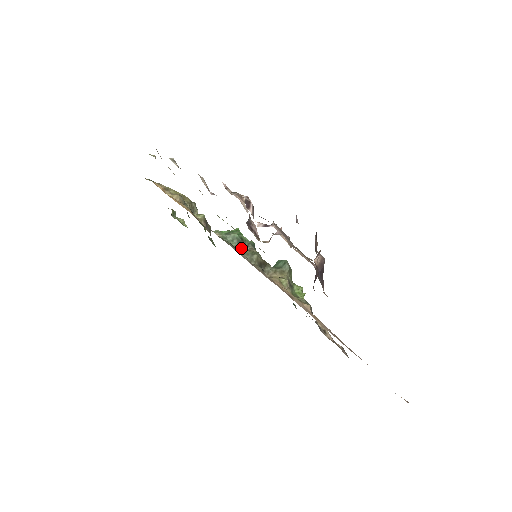
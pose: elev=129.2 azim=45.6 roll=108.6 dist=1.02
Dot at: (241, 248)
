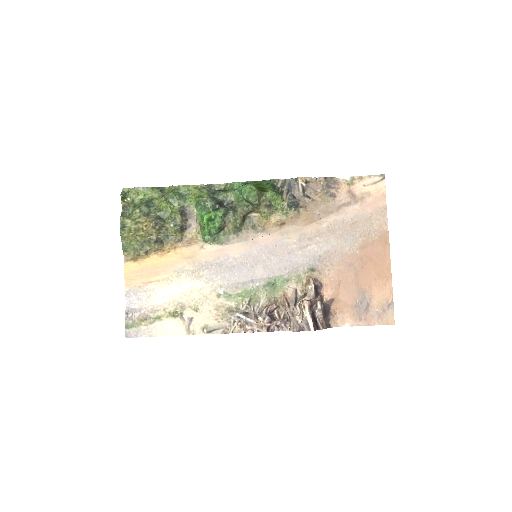
Dot at: (226, 230)
